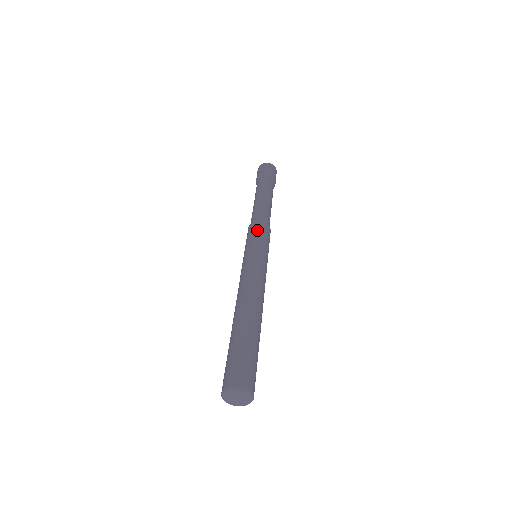
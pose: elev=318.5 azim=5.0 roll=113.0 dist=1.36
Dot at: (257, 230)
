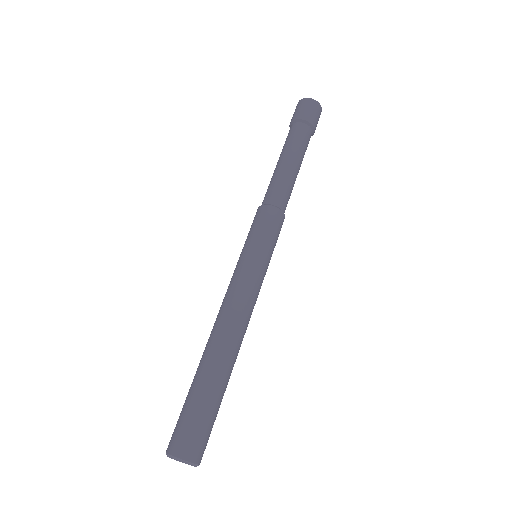
Dot at: (273, 225)
